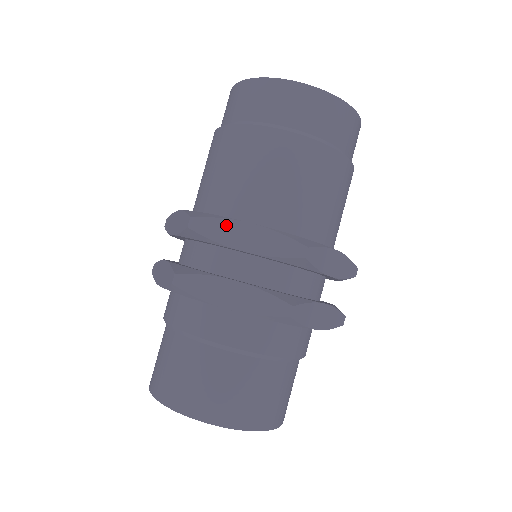
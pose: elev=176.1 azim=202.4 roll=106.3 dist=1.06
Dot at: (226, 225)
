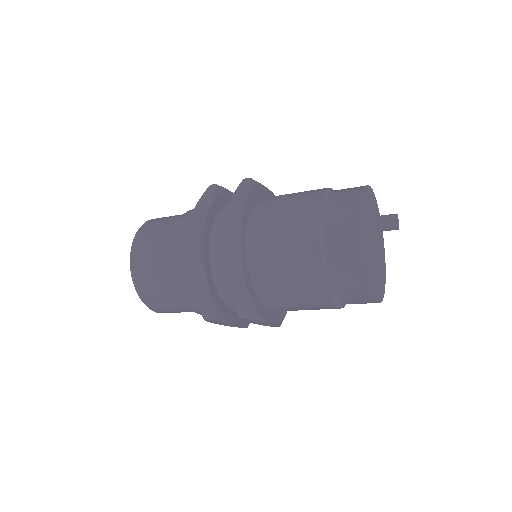
Dot at: (235, 260)
